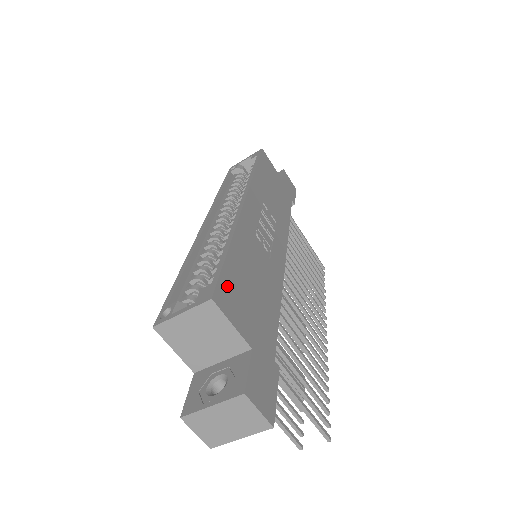
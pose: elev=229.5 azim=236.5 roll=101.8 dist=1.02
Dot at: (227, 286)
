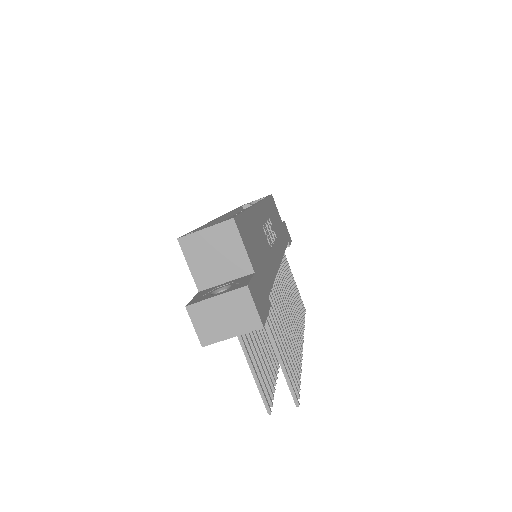
Dot at: (243, 225)
